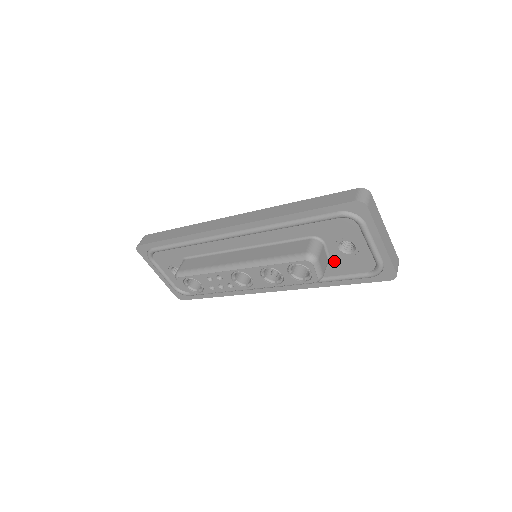
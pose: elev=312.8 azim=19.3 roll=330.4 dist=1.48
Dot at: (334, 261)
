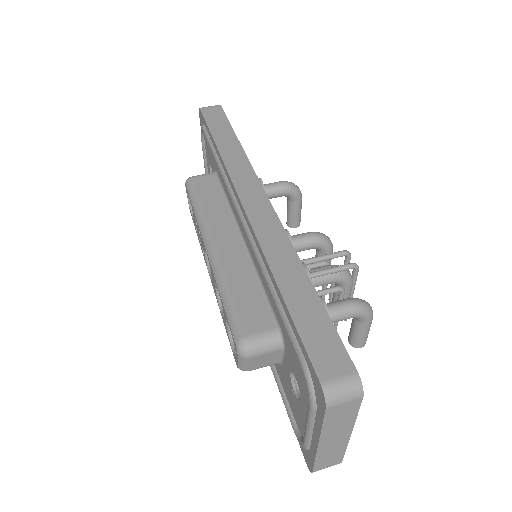
Dot at: (284, 371)
